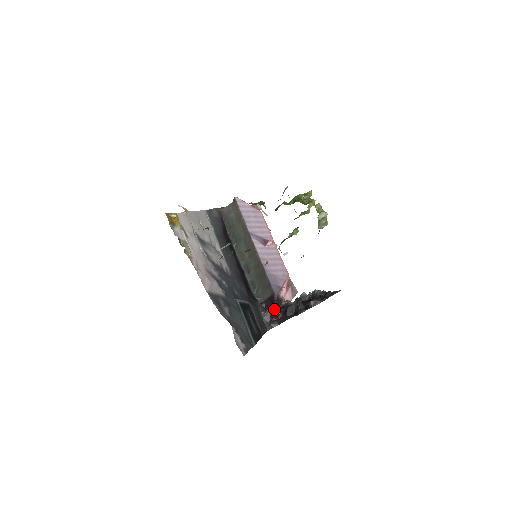
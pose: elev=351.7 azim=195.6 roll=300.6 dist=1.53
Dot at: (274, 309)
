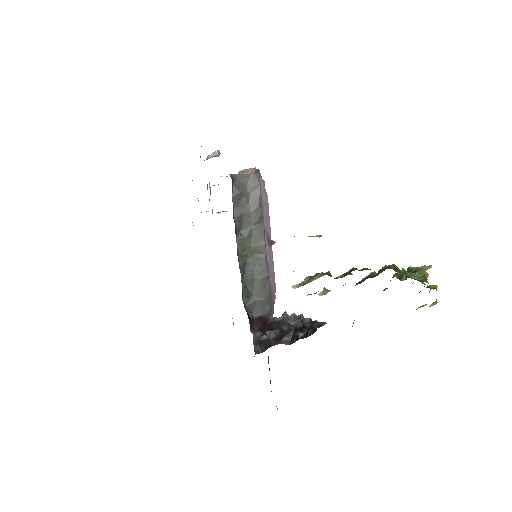
Dot at: (262, 329)
